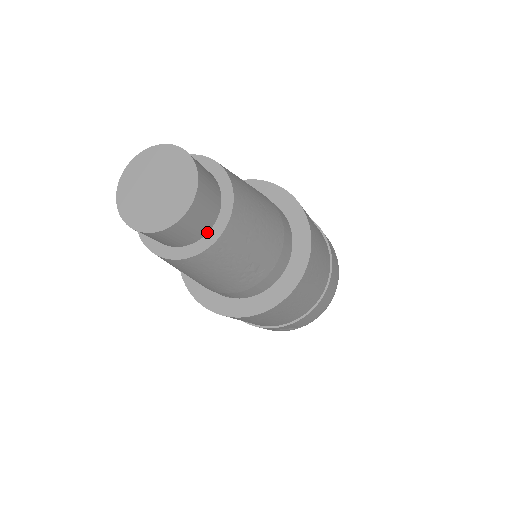
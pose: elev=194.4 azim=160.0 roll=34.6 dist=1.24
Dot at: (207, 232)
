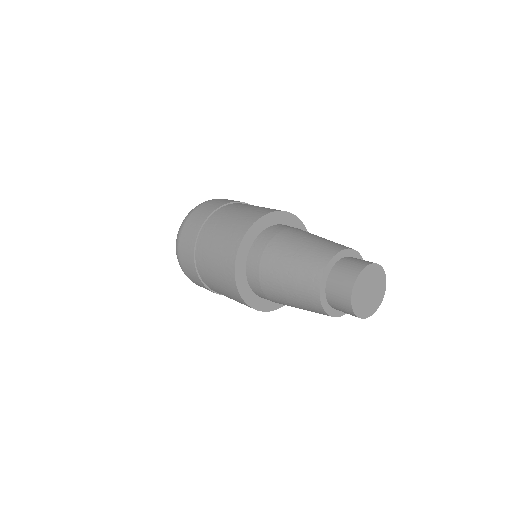
Dot at: occluded
